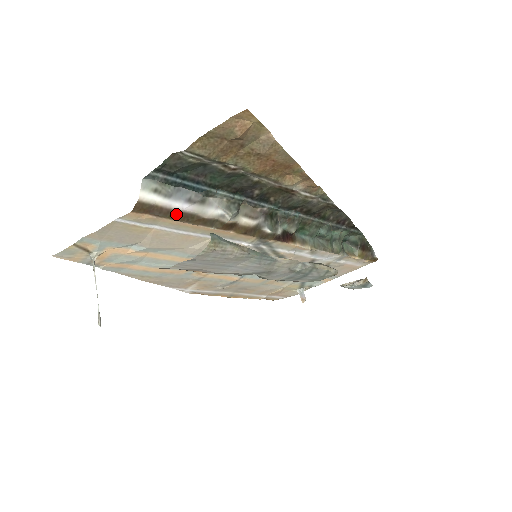
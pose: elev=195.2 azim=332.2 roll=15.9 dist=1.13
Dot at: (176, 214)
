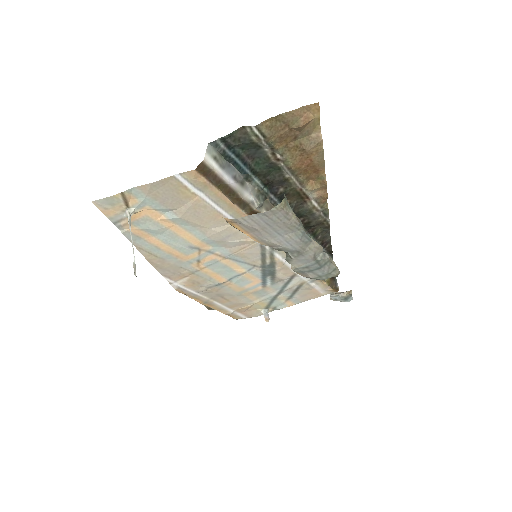
Dot at: (224, 186)
